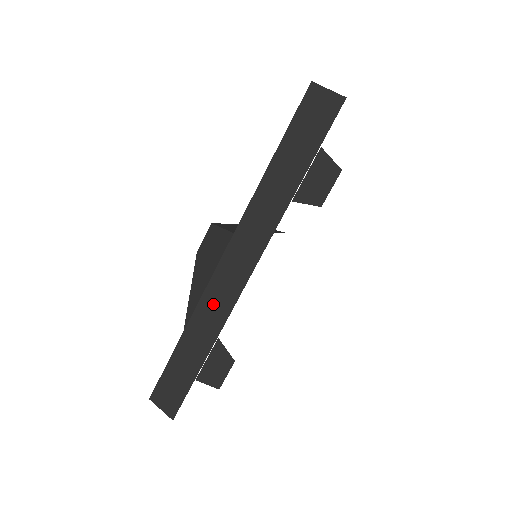
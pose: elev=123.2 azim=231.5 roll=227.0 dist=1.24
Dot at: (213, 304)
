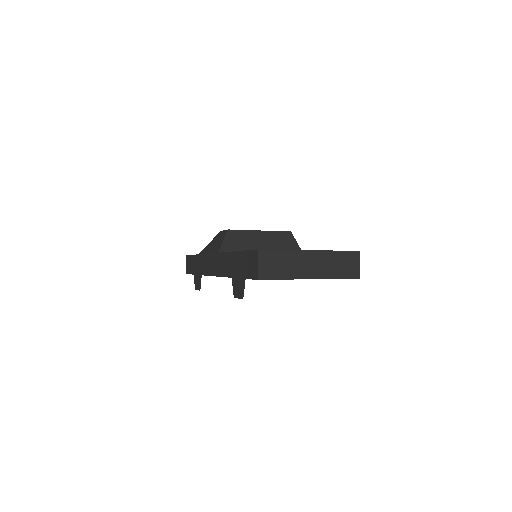
Dot at: (205, 263)
